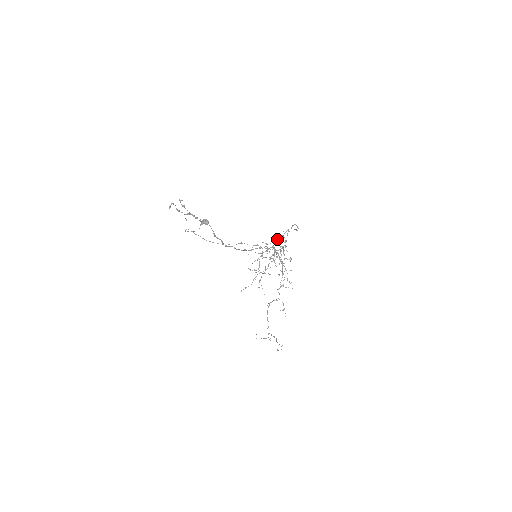
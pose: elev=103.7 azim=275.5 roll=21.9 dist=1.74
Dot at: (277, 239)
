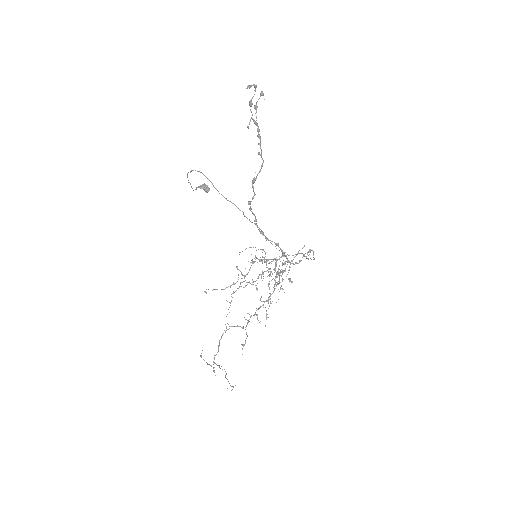
Dot at: occluded
